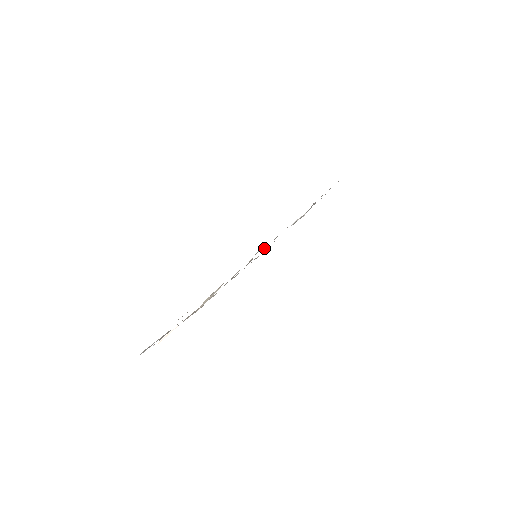
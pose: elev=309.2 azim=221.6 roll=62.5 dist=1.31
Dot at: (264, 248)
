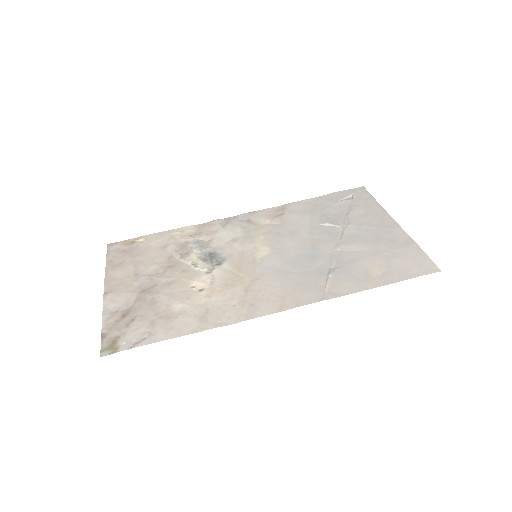
Dot at: (267, 257)
